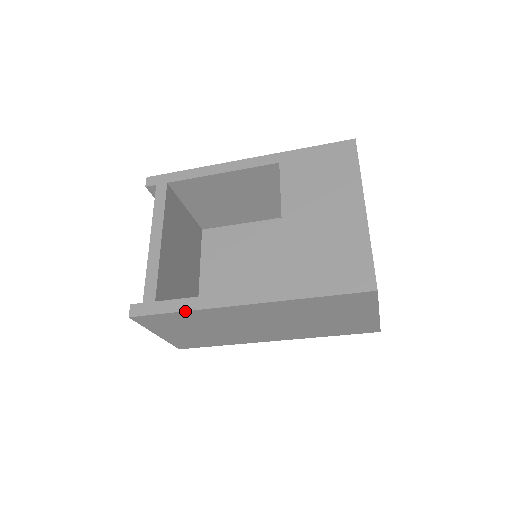
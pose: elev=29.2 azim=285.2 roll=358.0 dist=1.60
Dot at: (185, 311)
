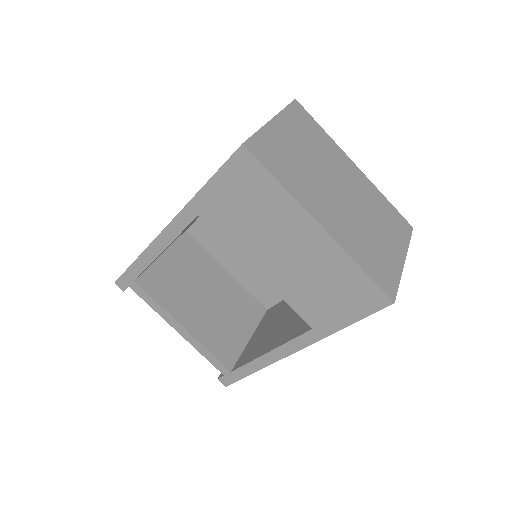
Dot at: occluded
